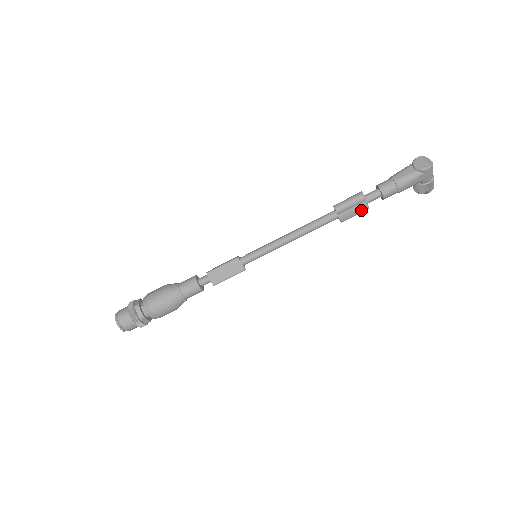
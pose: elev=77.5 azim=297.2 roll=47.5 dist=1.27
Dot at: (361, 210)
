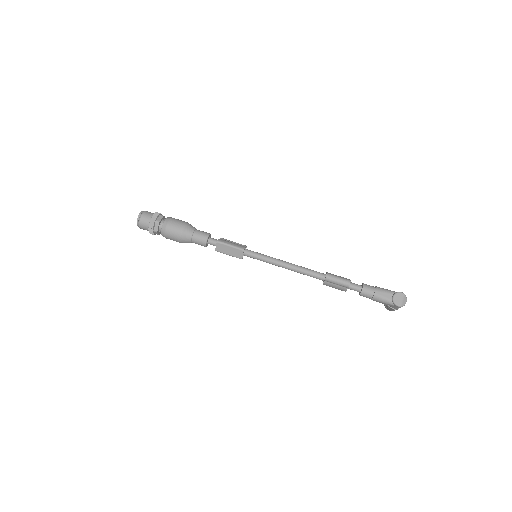
Dot at: (340, 289)
